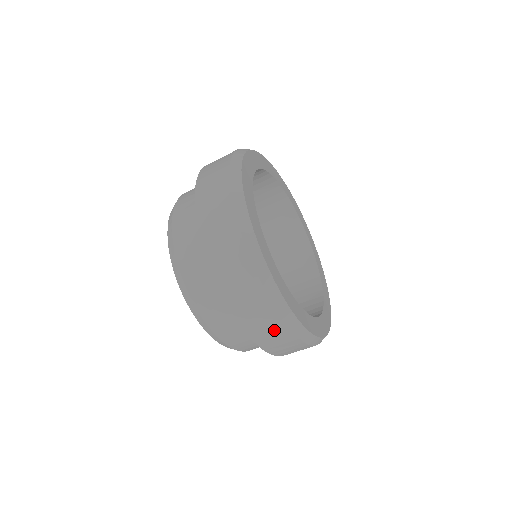
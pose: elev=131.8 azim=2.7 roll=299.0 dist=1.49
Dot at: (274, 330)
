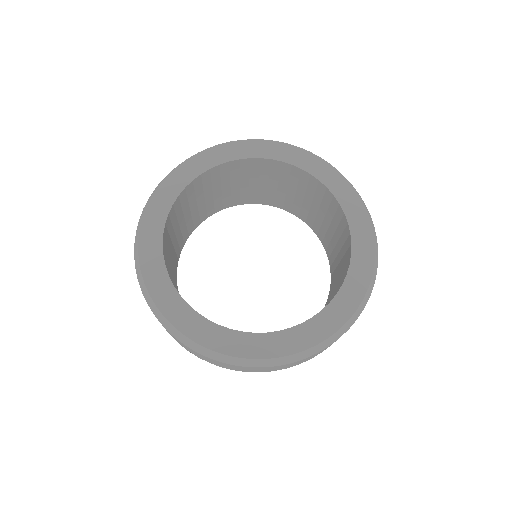
Dot at: (324, 349)
